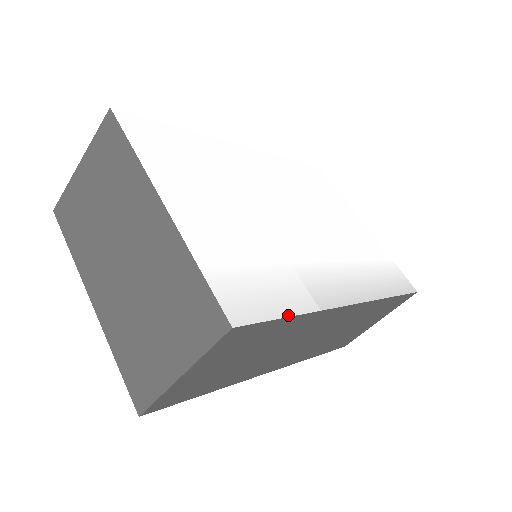
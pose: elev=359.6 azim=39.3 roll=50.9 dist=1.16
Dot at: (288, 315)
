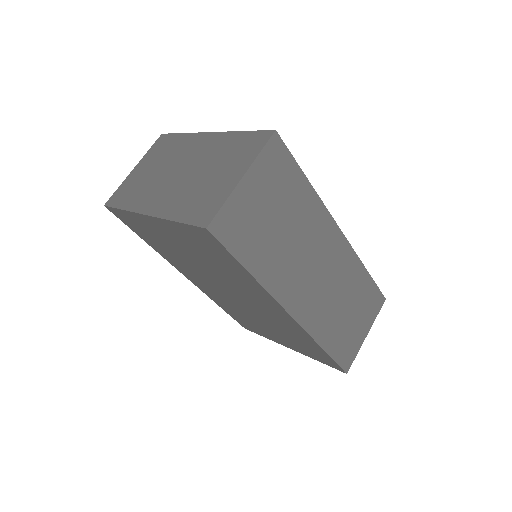
Dot at: (303, 173)
